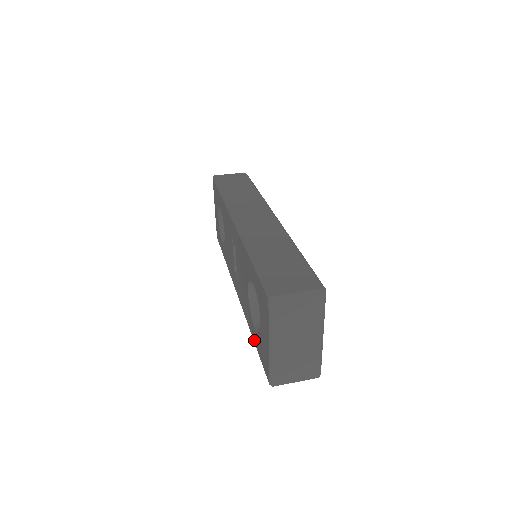
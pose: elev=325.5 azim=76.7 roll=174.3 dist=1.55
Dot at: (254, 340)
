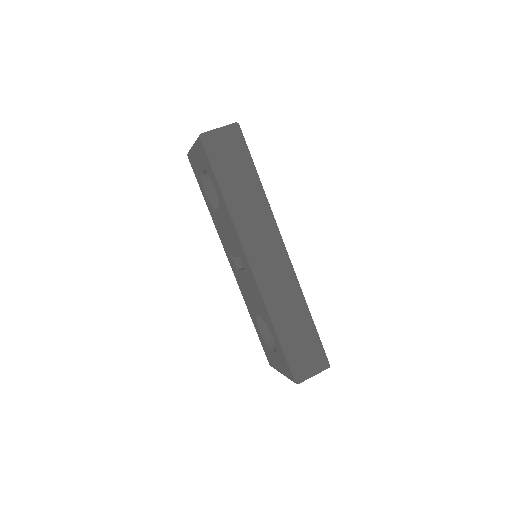
Dot at: (255, 327)
